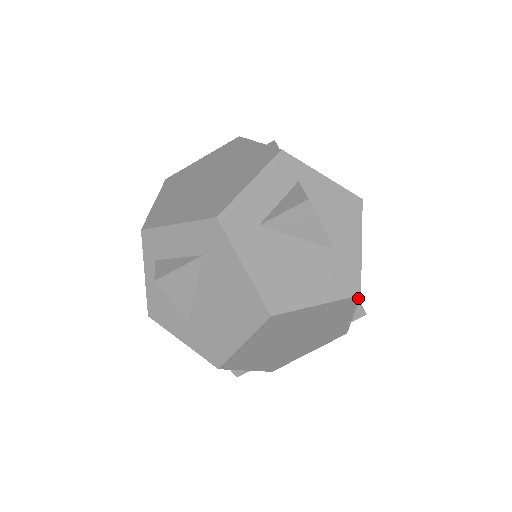
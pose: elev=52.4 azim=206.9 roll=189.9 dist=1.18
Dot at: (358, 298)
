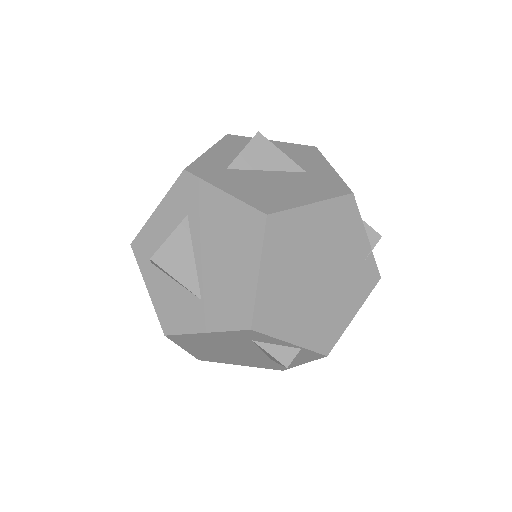
Dot at: (353, 199)
